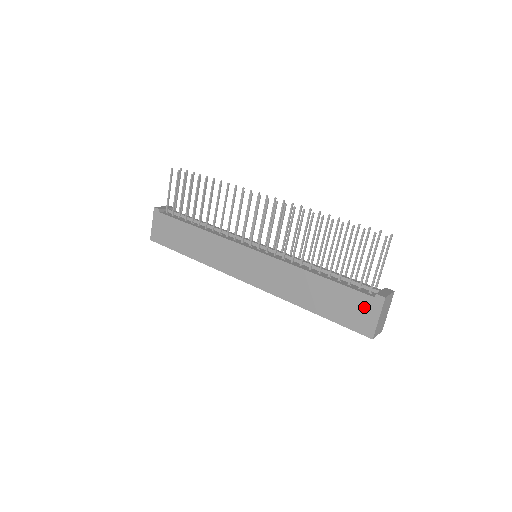
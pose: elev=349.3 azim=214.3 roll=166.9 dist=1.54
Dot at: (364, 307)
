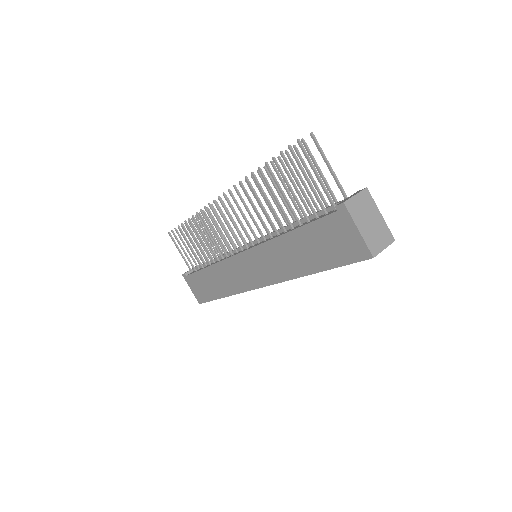
Dot at: (339, 230)
